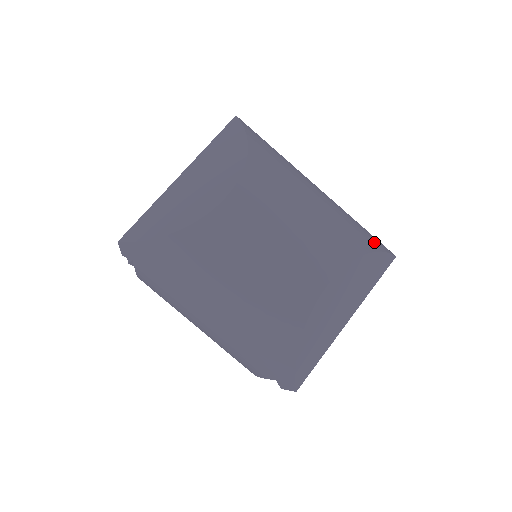
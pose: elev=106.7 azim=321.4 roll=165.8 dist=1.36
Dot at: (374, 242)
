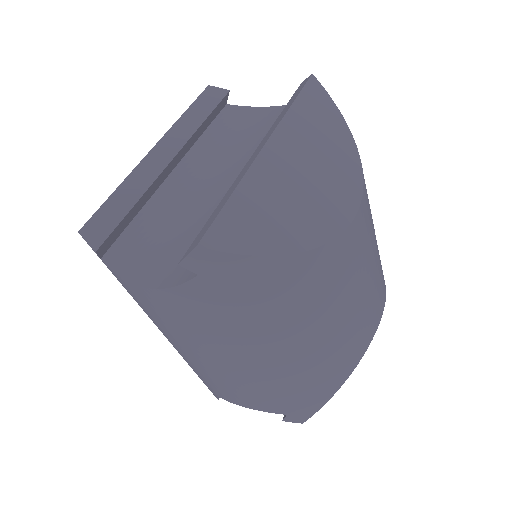
Dot at: occluded
